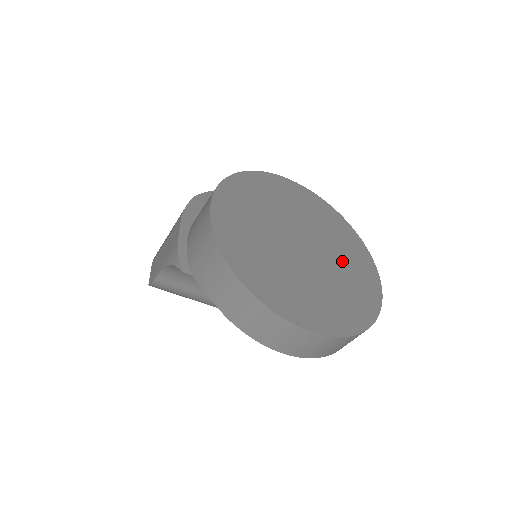
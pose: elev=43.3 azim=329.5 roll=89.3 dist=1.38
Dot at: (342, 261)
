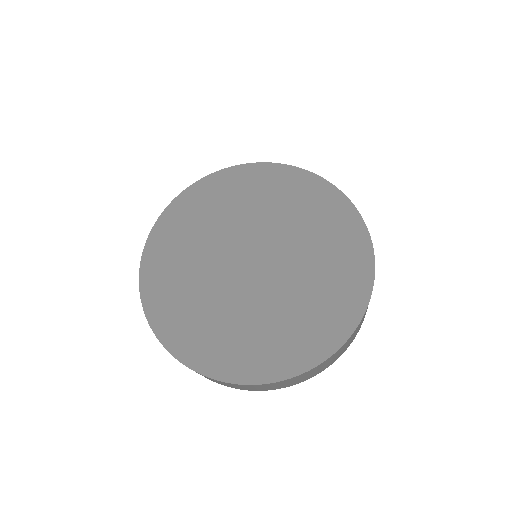
Dot at: (310, 273)
